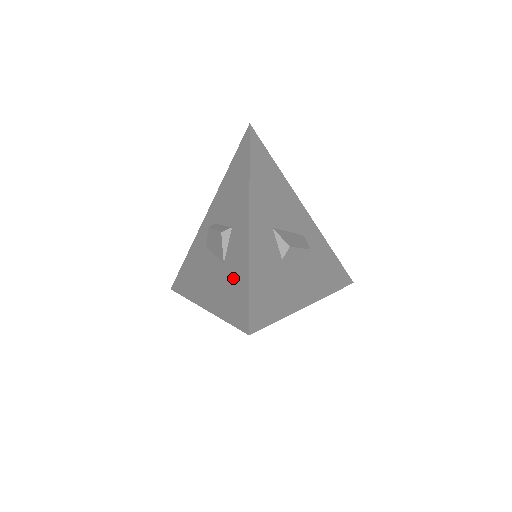
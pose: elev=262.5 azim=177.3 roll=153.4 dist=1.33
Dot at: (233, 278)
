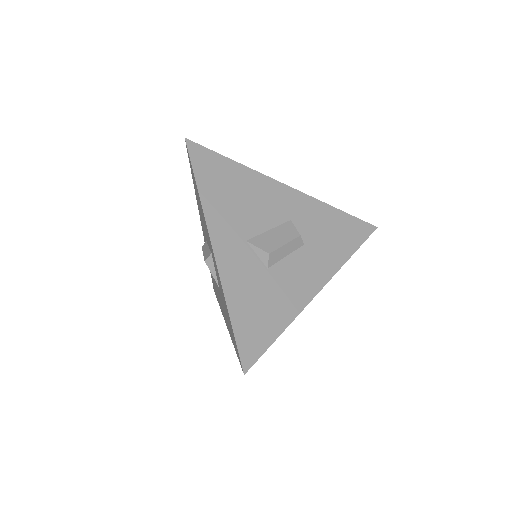
Dot at: (225, 309)
